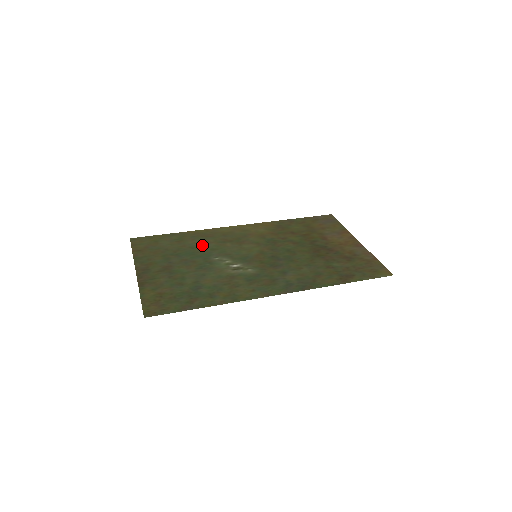
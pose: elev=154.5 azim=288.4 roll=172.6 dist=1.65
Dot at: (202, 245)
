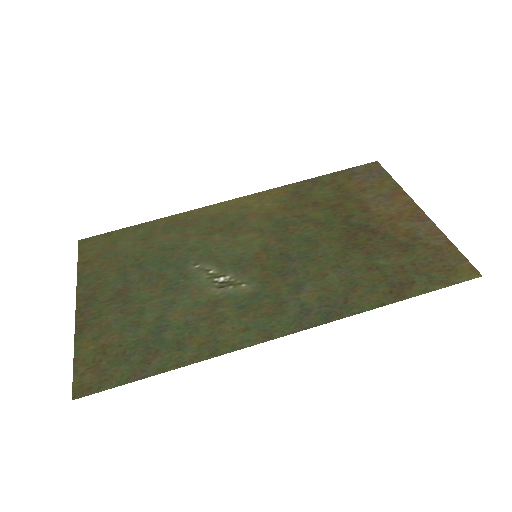
Dot at: (177, 242)
